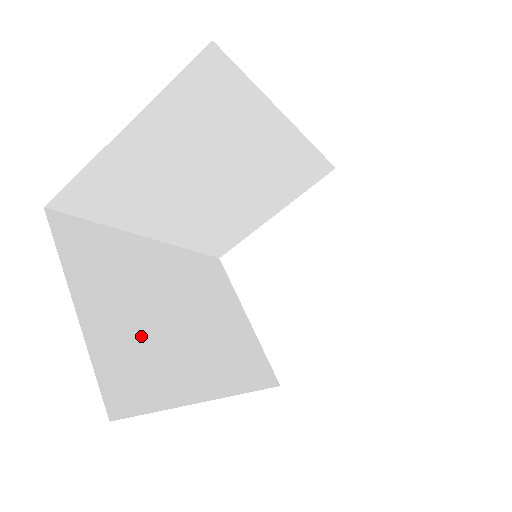
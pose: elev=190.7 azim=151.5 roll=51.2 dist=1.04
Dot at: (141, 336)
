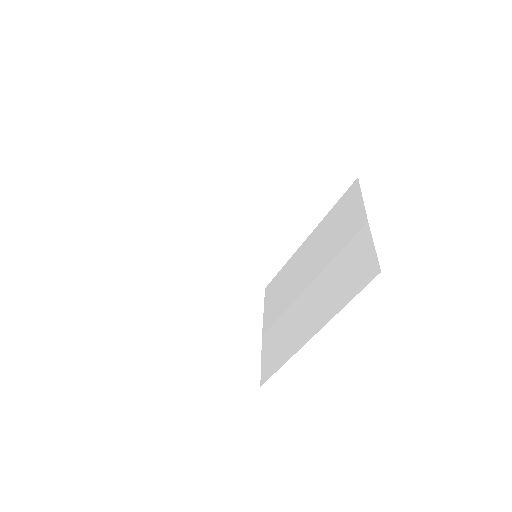
Dot at: occluded
